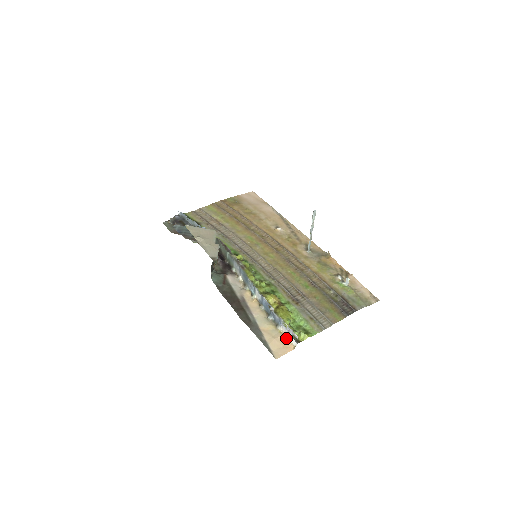
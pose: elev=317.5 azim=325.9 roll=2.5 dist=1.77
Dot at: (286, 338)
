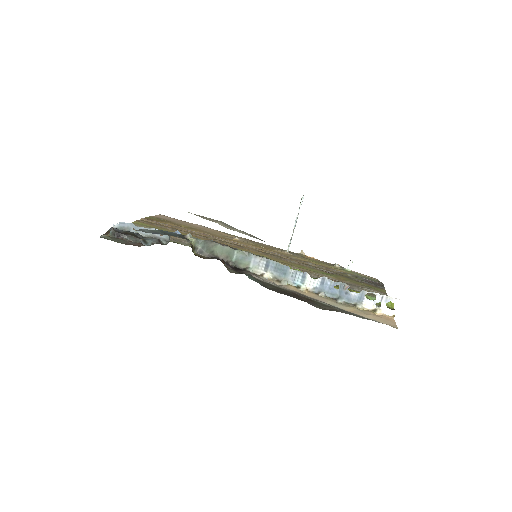
Dot at: (378, 312)
